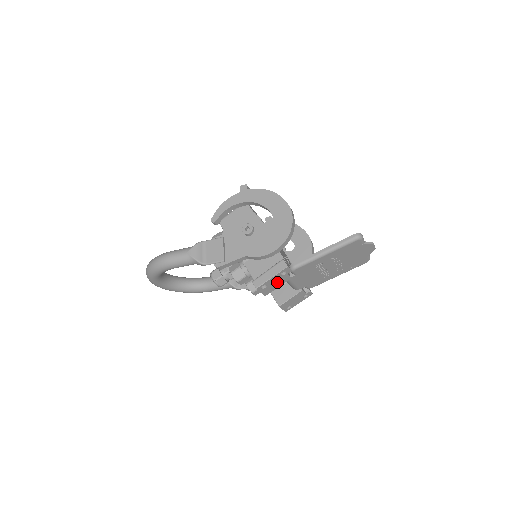
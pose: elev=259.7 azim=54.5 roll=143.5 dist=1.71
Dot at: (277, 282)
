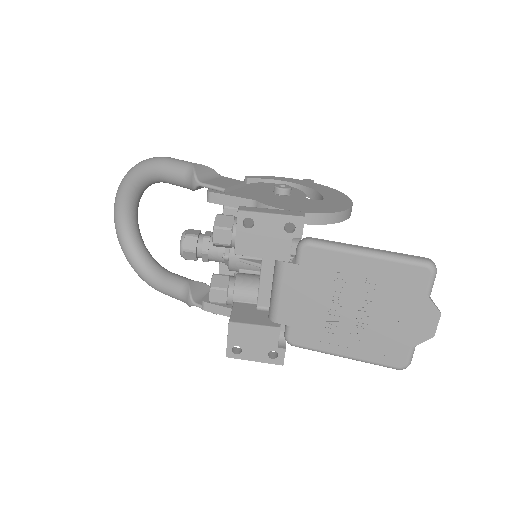
Dot at: (269, 240)
